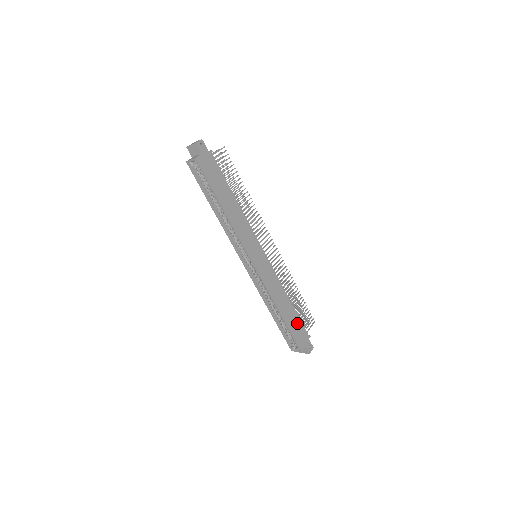
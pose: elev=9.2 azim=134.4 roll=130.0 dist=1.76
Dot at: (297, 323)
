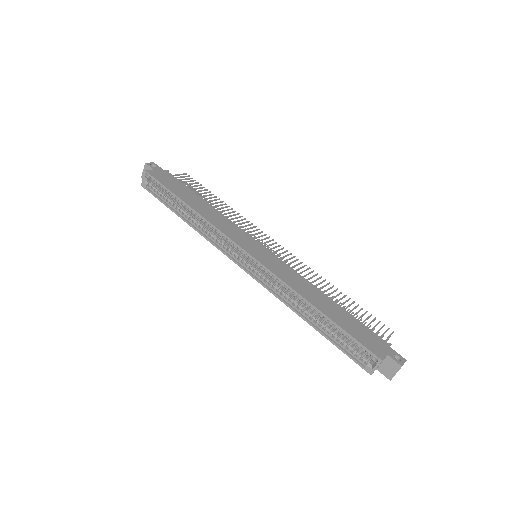
Dot at: (355, 324)
